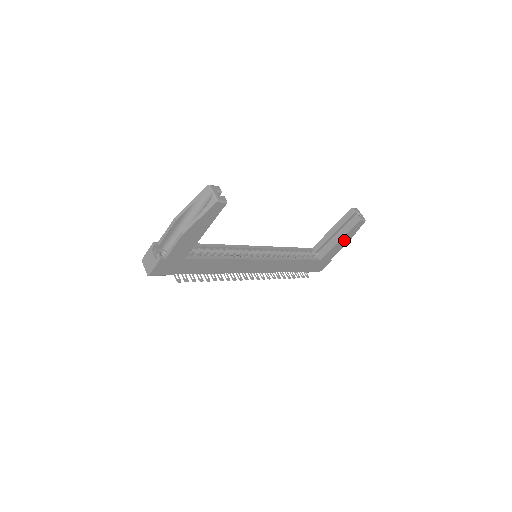
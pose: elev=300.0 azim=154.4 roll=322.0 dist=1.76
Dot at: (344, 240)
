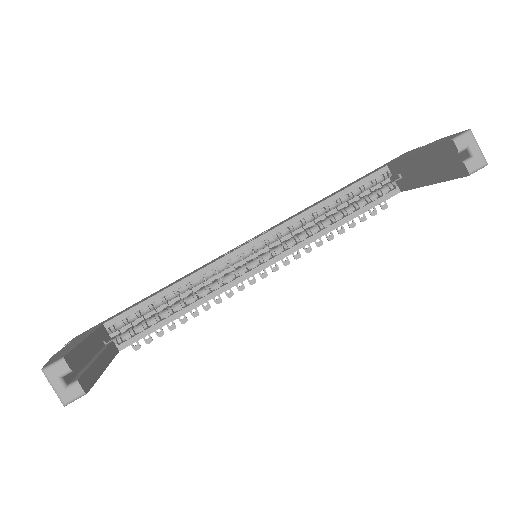
Dot at: occluded
